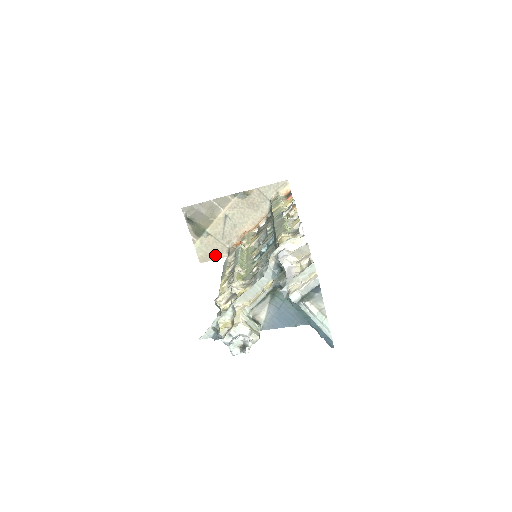
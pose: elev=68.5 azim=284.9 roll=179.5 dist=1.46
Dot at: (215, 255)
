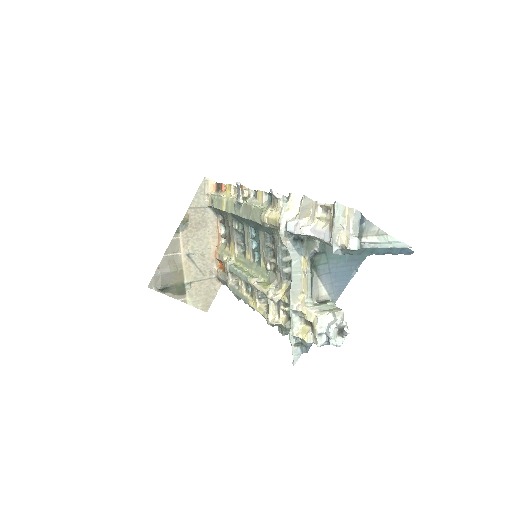
Dot at: (211, 294)
